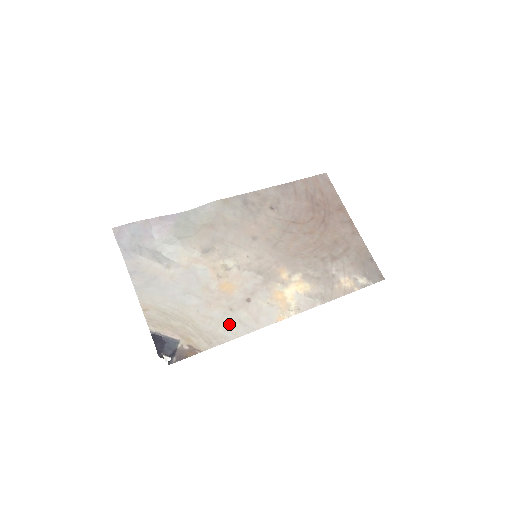
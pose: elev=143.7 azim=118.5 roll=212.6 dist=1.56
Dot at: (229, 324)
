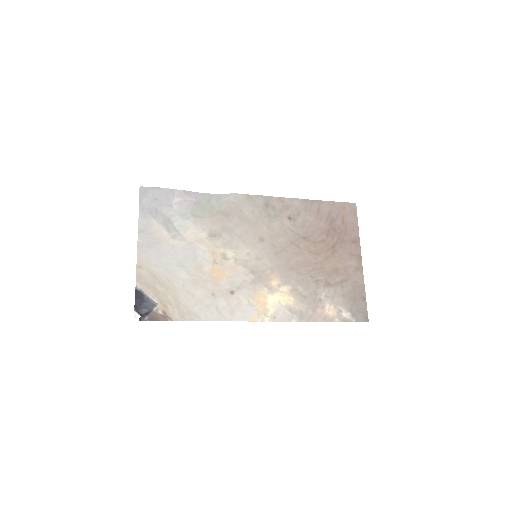
Dot at: (206, 307)
